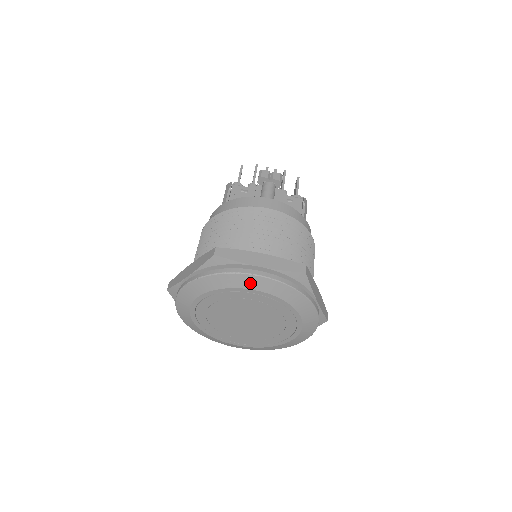
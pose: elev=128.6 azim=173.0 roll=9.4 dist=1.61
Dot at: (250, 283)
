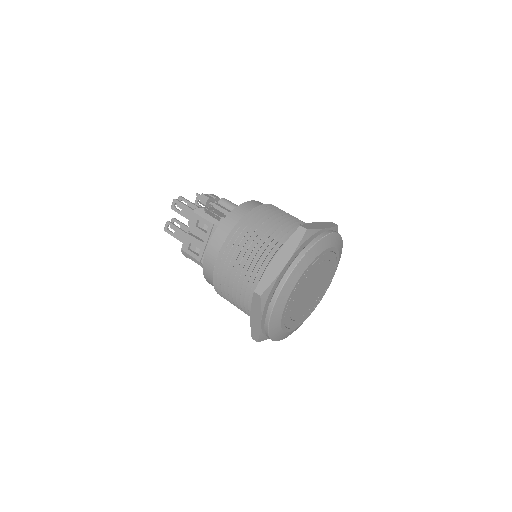
Dot at: (330, 242)
